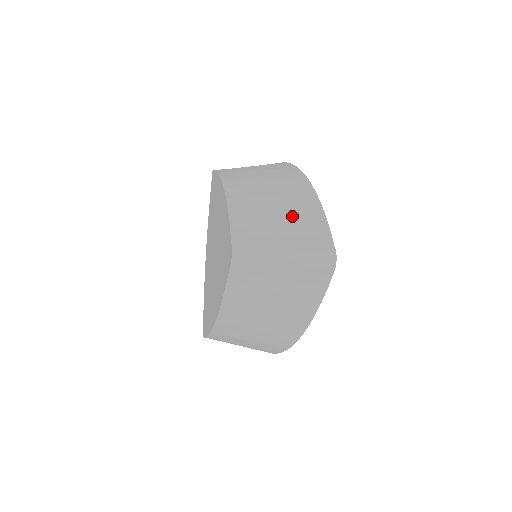
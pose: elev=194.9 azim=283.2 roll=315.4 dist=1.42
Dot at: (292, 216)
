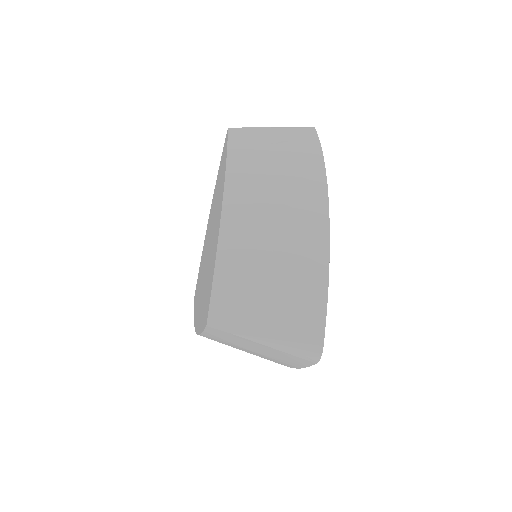
Dot at: (288, 281)
